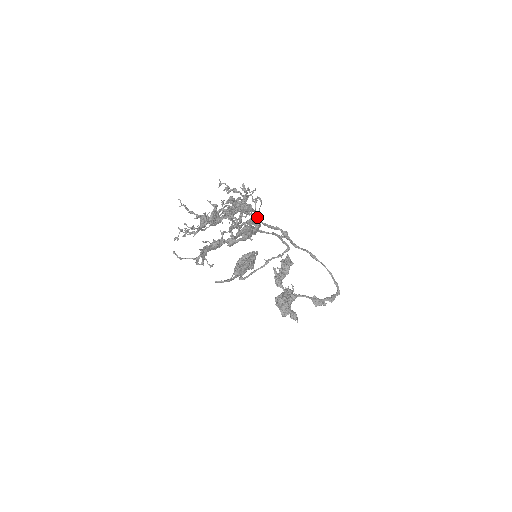
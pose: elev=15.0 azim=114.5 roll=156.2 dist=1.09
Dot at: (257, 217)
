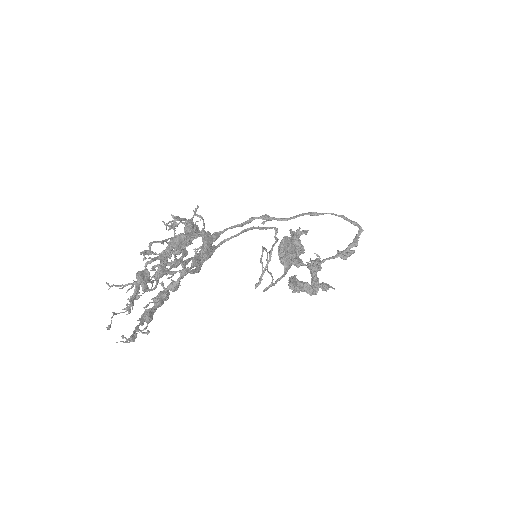
Dot at: (202, 236)
